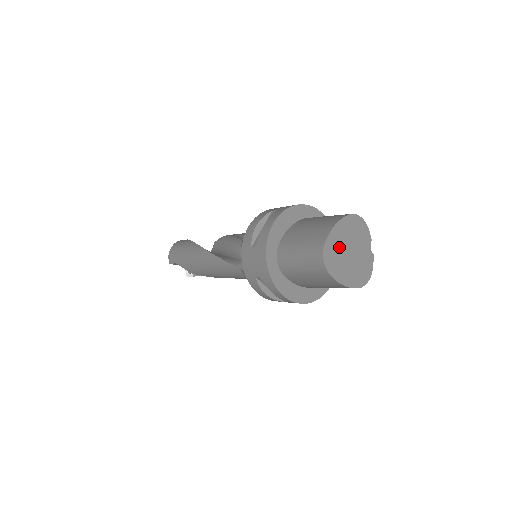
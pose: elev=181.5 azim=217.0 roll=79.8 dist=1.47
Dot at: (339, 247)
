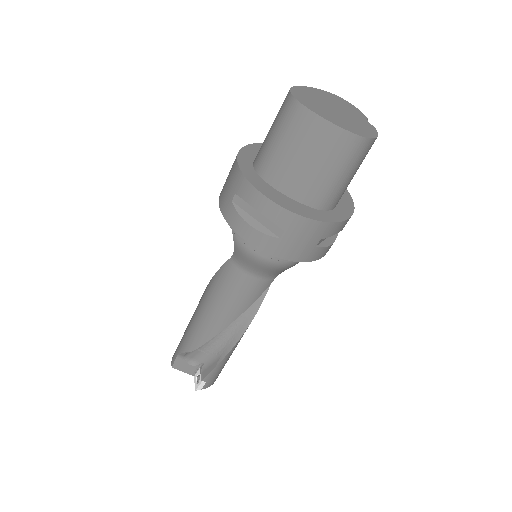
Dot at: (315, 99)
